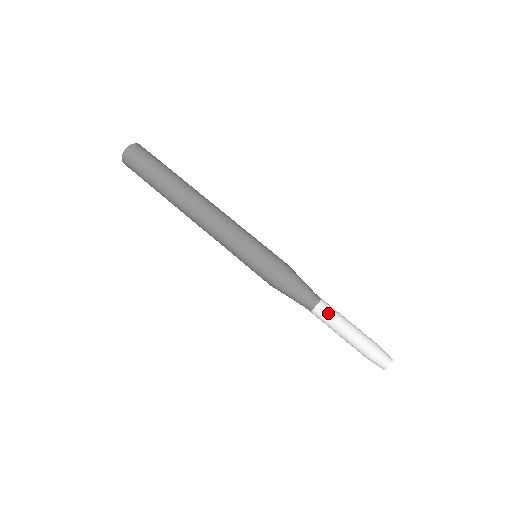
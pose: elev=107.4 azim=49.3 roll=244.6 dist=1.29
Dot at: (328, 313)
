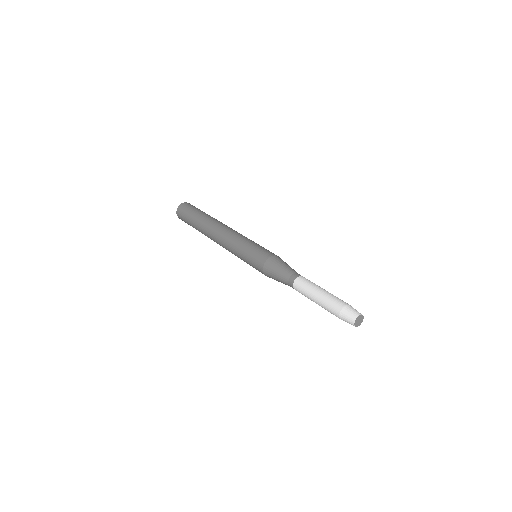
Dot at: (307, 281)
